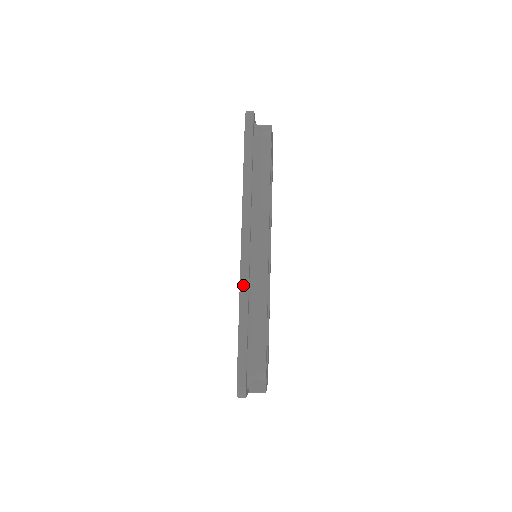
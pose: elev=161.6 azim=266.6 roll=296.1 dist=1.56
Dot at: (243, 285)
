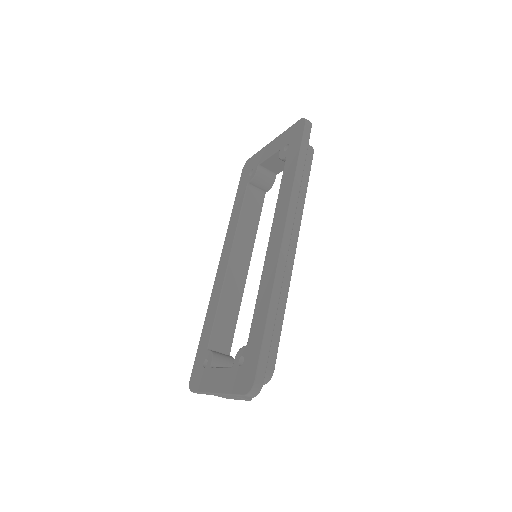
Dot at: (279, 274)
